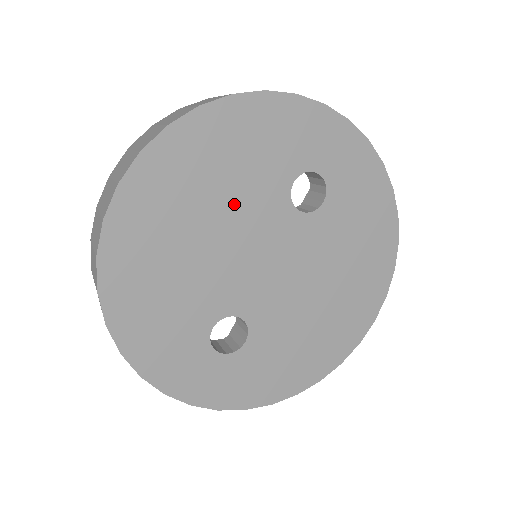
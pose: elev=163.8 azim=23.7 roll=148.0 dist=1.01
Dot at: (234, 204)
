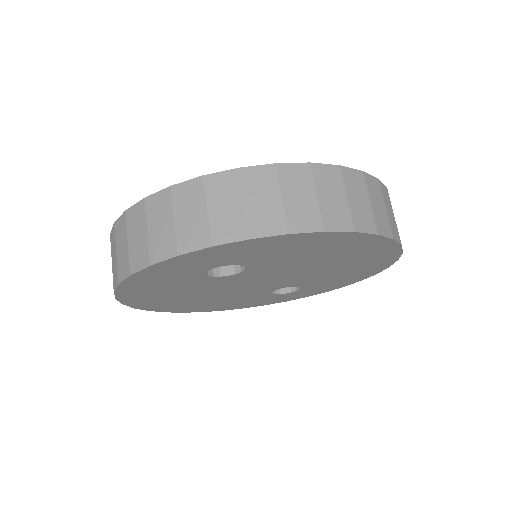
Dot at: (198, 291)
